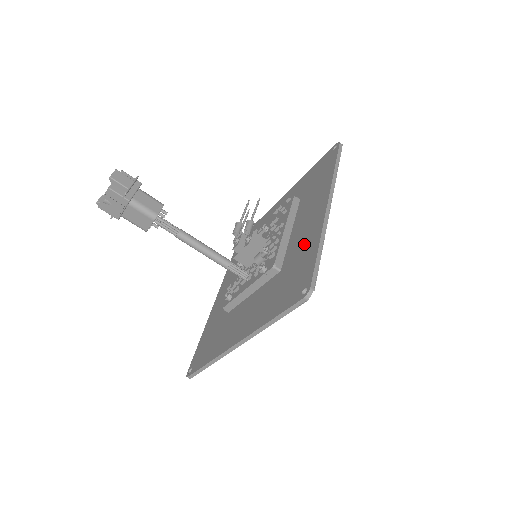
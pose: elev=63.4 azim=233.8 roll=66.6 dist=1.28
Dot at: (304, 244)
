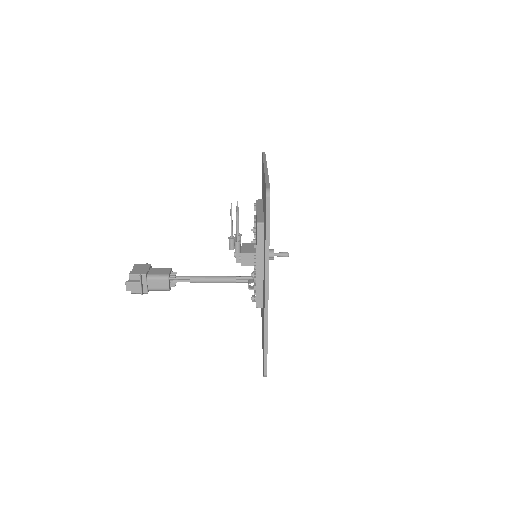
Dot at: occluded
